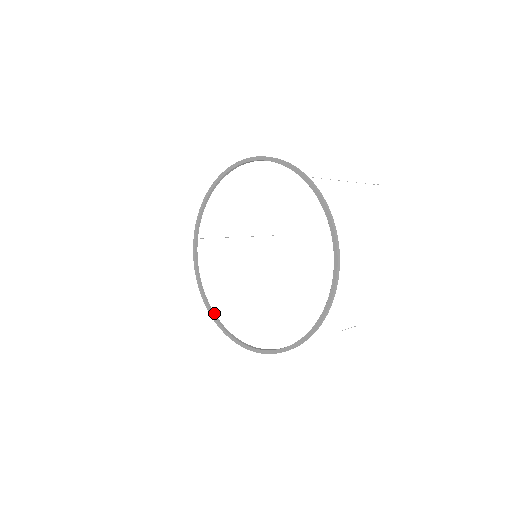
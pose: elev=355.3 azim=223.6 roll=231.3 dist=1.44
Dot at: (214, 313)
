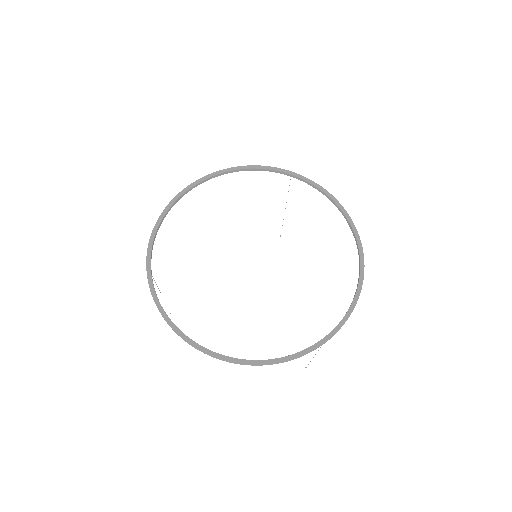
Dot at: (205, 348)
